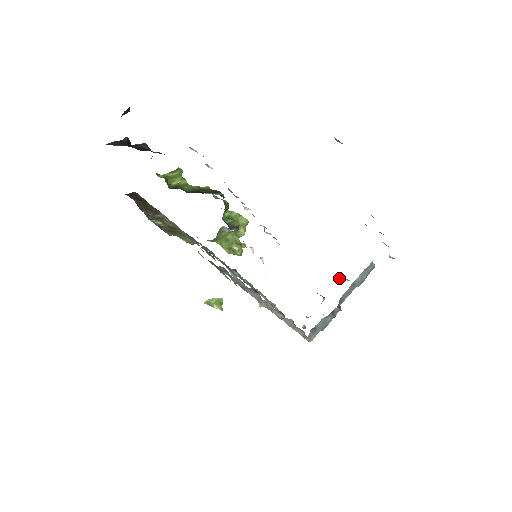
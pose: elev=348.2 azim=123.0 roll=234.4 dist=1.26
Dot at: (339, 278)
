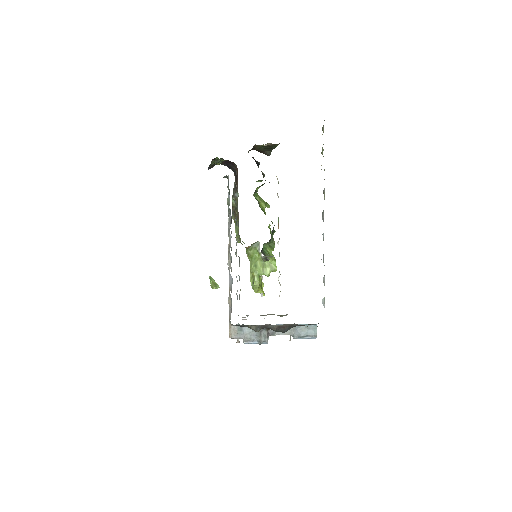
Dot at: occluded
